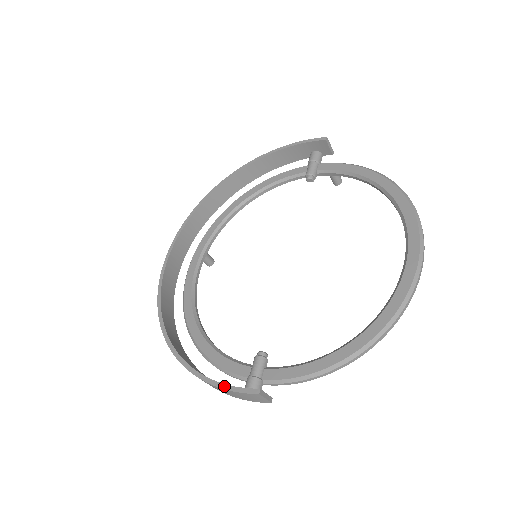
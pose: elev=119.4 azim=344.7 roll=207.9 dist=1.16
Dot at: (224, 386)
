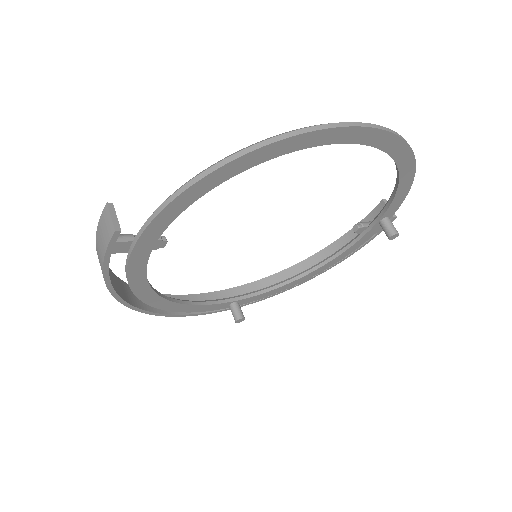
Dot at: occluded
